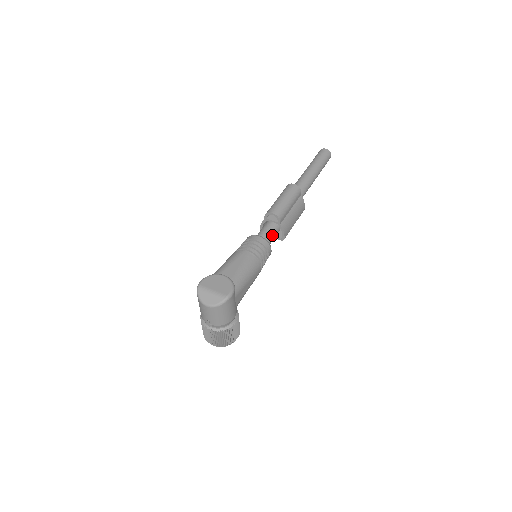
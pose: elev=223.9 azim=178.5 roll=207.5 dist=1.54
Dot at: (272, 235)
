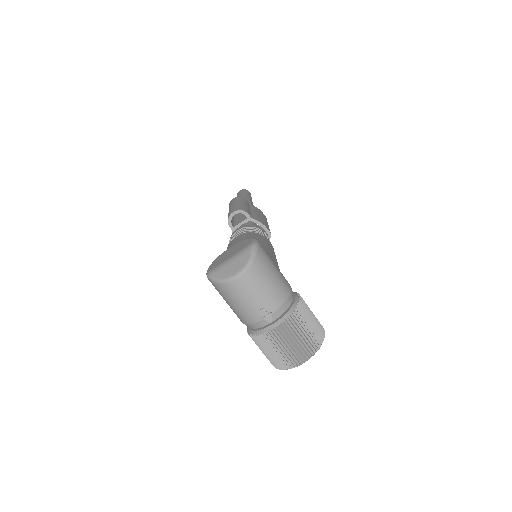
Dot at: occluded
